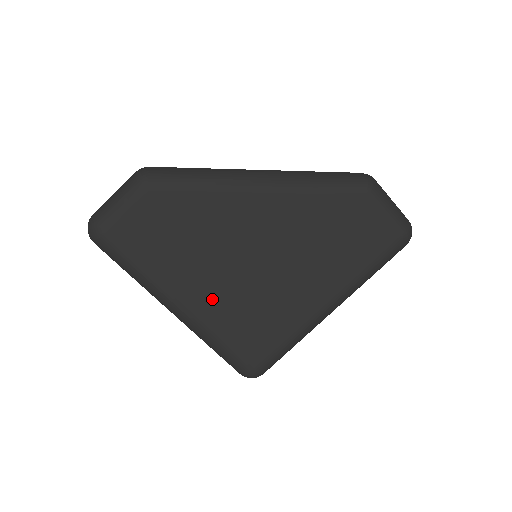
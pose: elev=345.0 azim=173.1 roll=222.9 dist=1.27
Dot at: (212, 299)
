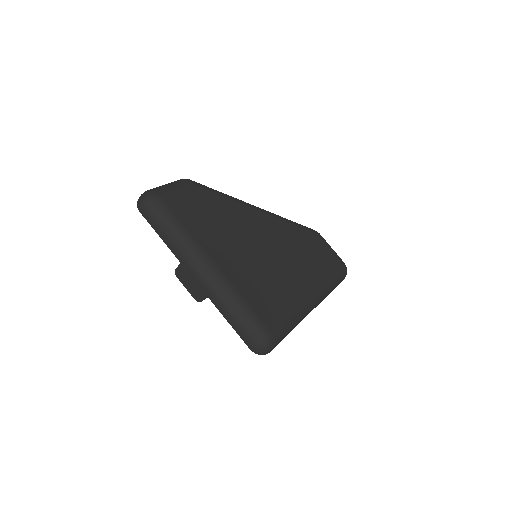
Dot at: (234, 264)
